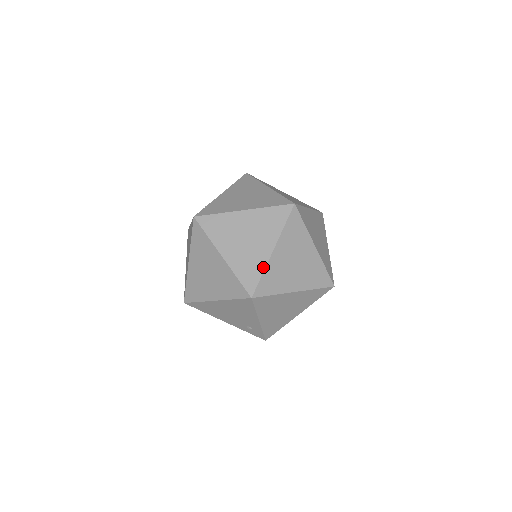
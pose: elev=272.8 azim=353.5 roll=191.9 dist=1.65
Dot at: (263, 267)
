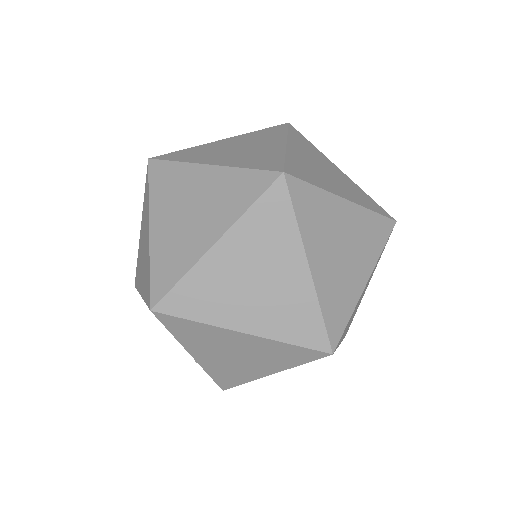
Dot at: (188, 266)
